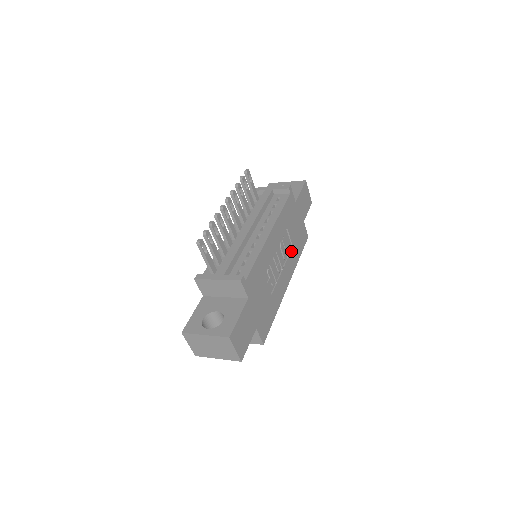
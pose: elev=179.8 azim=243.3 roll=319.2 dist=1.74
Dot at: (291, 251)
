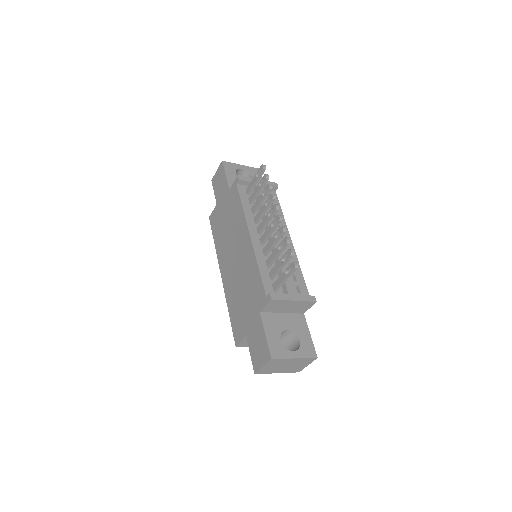
Dot at: occluded
